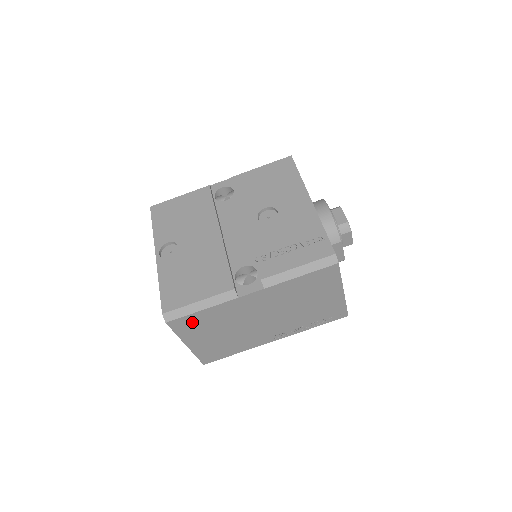
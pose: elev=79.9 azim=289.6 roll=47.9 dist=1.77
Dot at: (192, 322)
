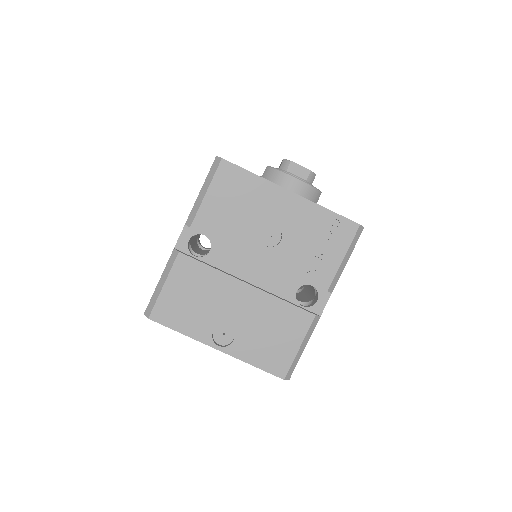
Dot at: occluded
